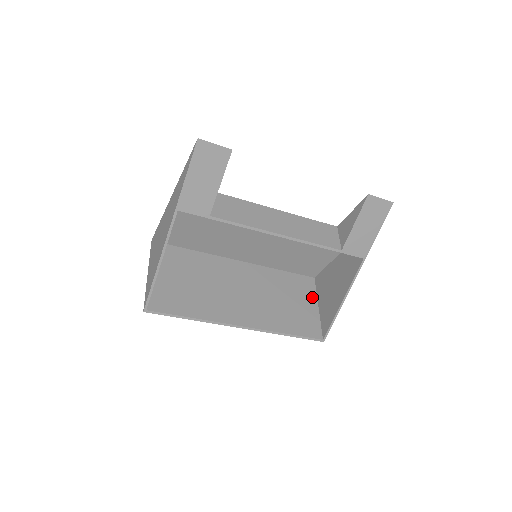
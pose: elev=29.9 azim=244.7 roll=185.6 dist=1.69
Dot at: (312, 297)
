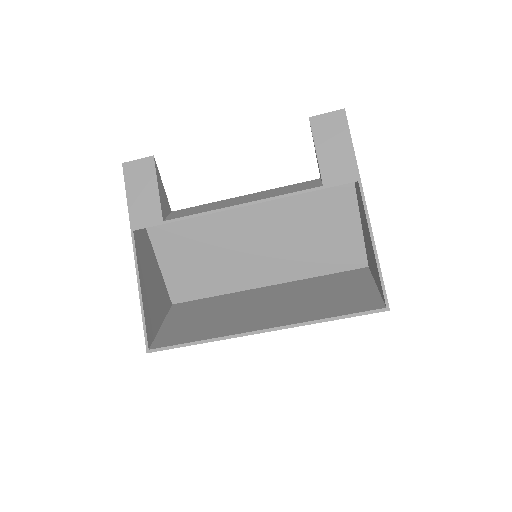
Dot at: (366, 281)
